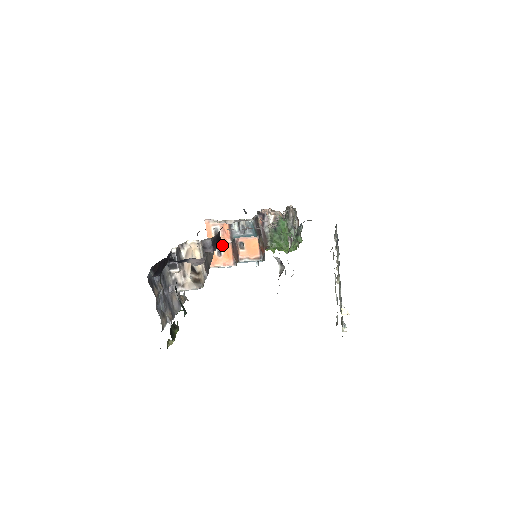
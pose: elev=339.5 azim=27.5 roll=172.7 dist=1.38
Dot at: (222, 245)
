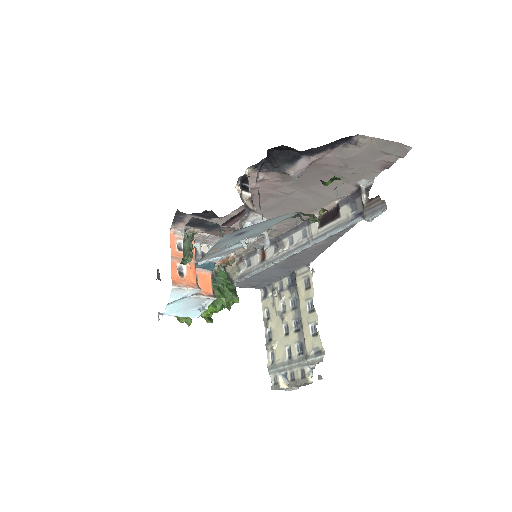
Dot at: occluded
